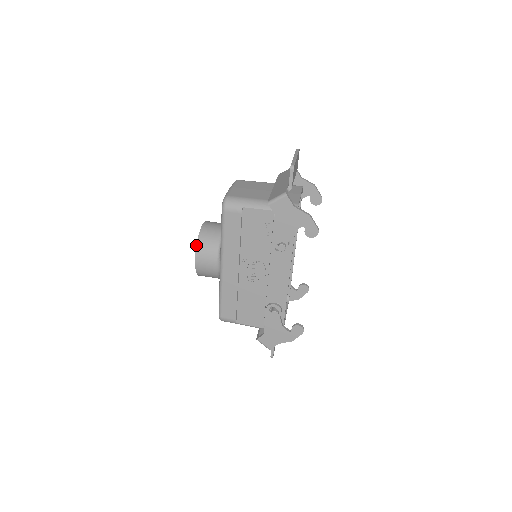
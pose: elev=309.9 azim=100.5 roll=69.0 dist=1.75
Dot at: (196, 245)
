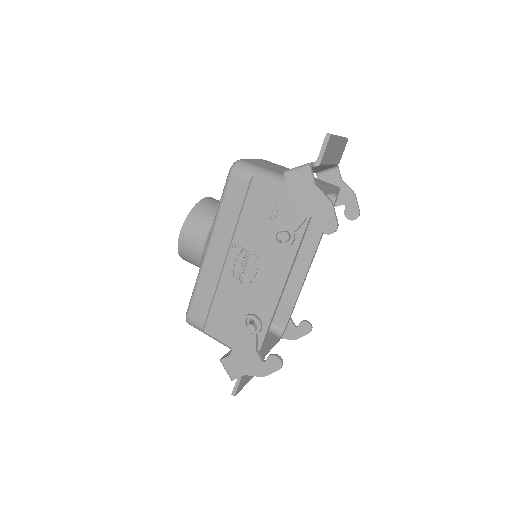
Dot at: (188, 214)
